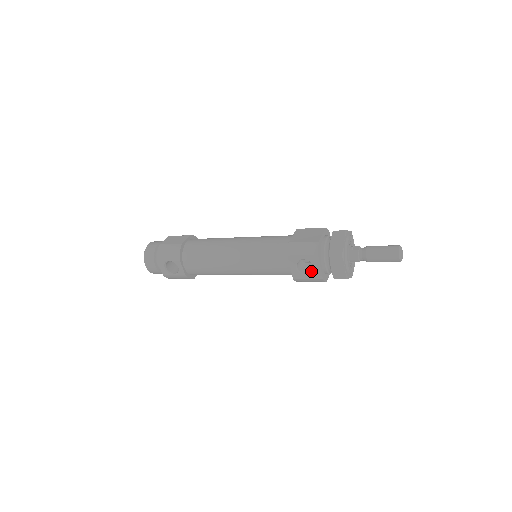
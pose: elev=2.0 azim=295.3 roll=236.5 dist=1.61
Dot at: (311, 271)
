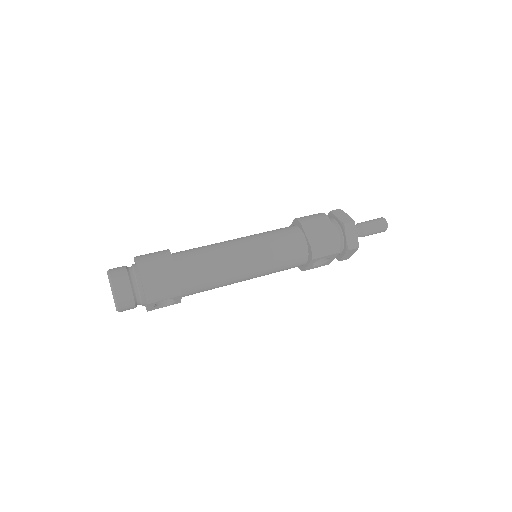
Dot at: (321, 261)
